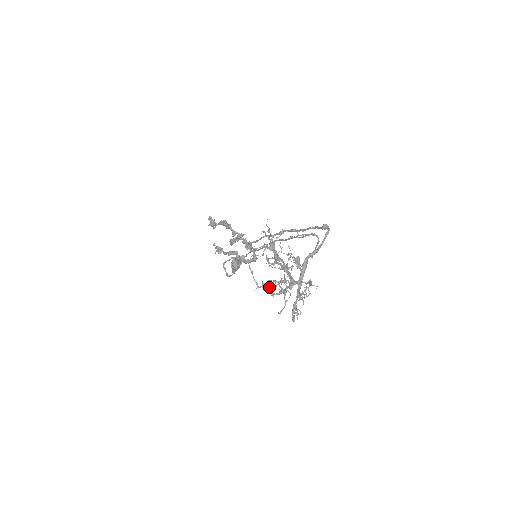
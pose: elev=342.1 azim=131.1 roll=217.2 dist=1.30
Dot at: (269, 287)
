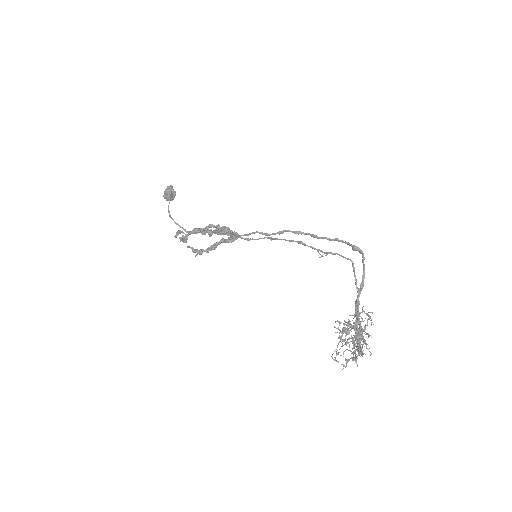
Dot at: occluded
